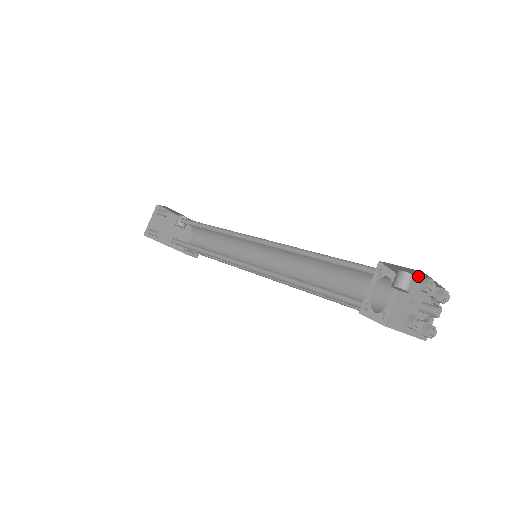
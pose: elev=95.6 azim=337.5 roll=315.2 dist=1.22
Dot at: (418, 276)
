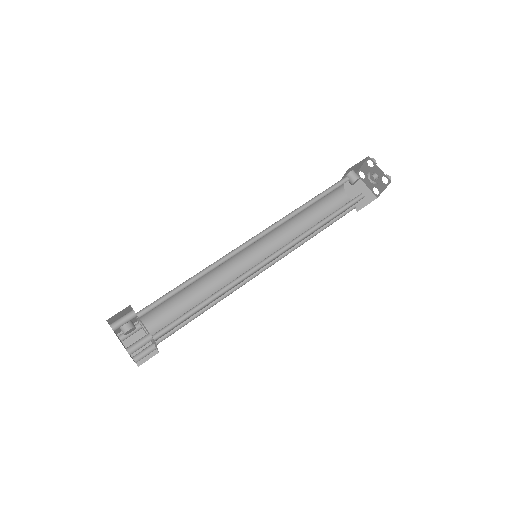
Dot at: (355, 169)
